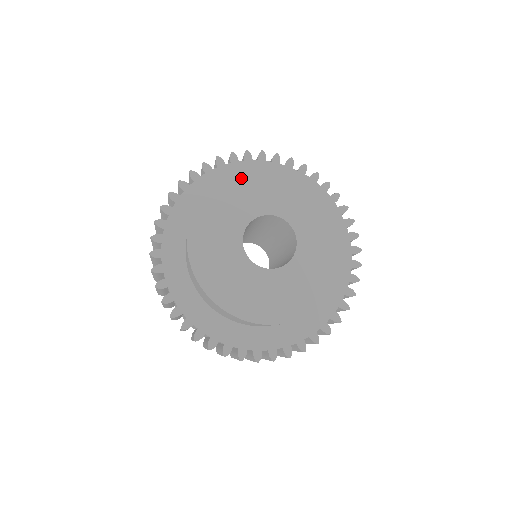
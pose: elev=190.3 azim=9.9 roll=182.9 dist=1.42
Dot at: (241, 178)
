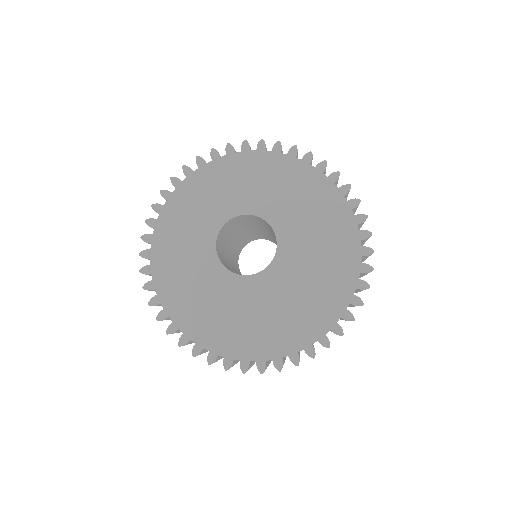
Dot at: (263, 169)
